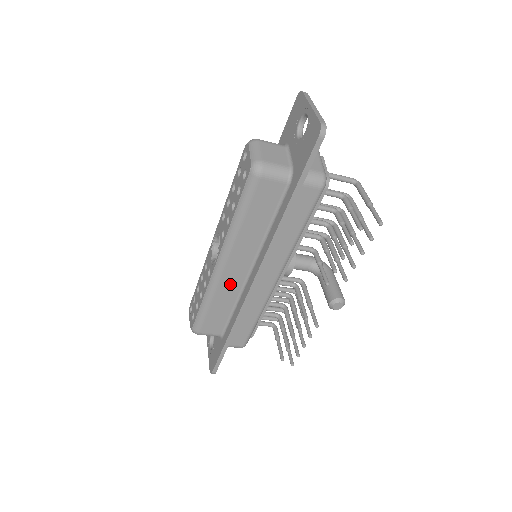
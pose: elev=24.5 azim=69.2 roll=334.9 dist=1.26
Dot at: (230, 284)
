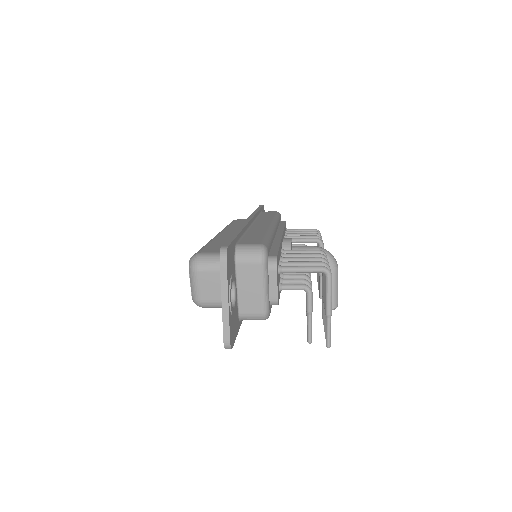
Dot at: occluded
